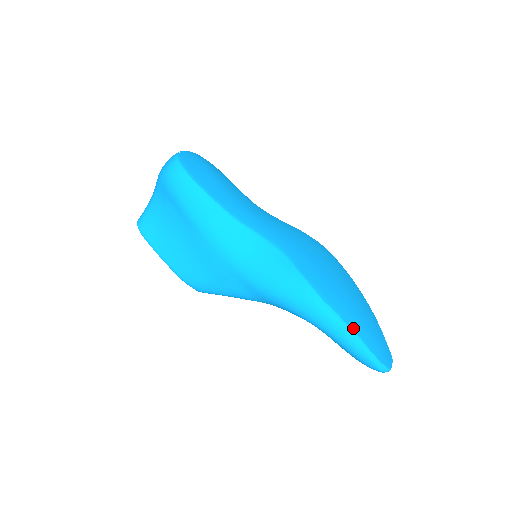
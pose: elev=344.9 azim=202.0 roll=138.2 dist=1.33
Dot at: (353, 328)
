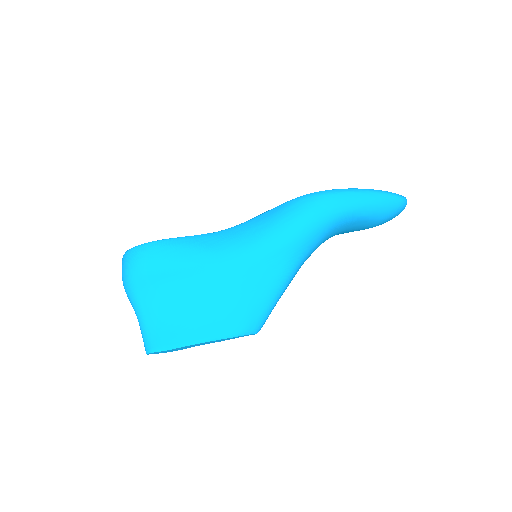
Dot at: (359, 189)
